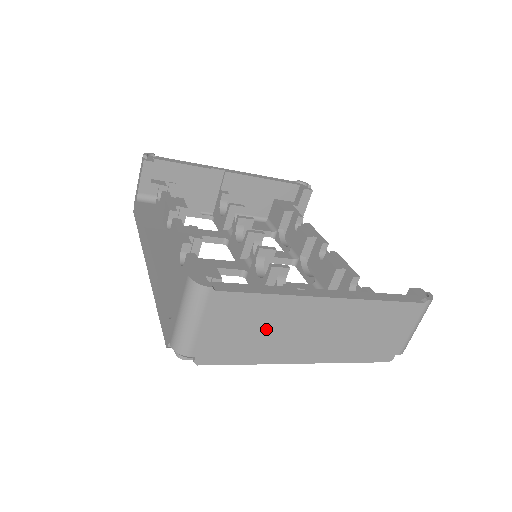
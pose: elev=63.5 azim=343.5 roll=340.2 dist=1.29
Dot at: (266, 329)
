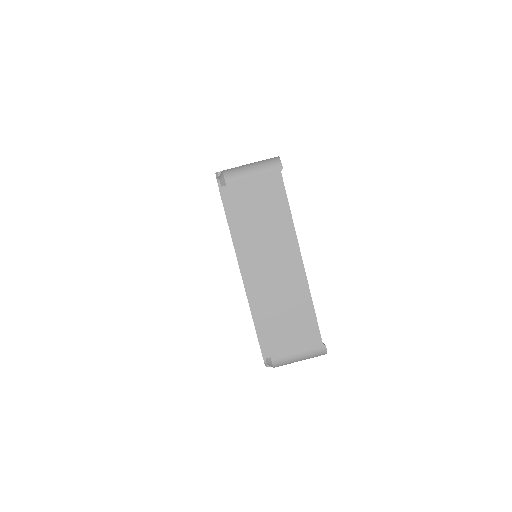
Dot at: (263, 225)
